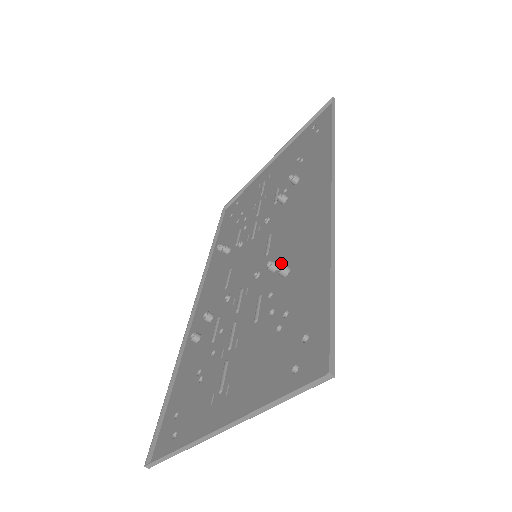
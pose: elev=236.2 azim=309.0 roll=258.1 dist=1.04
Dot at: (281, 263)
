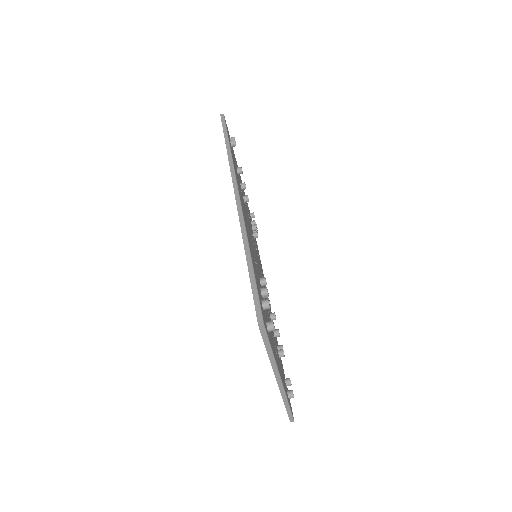
Dot at: occluded
